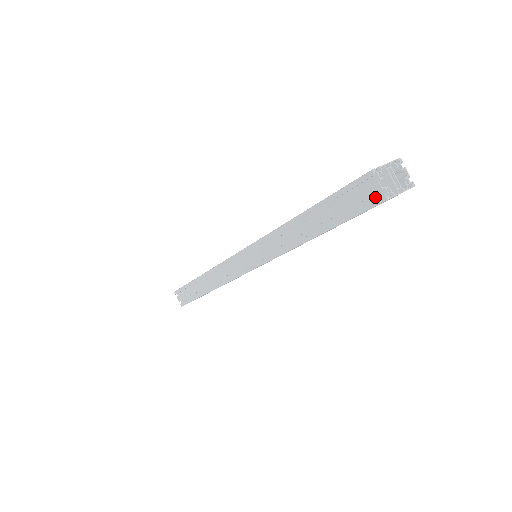
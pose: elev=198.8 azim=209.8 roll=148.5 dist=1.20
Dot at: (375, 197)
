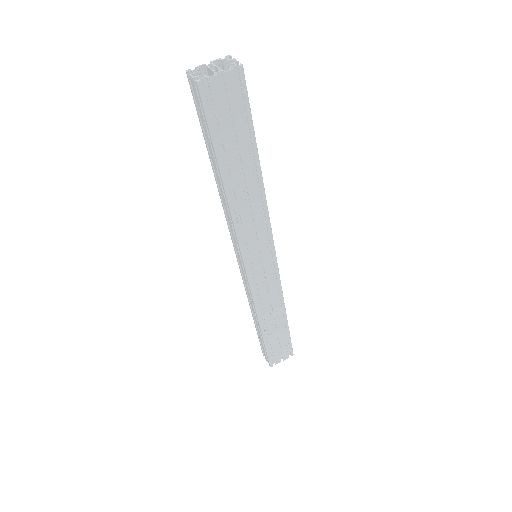
Dot at: (201, 92)
